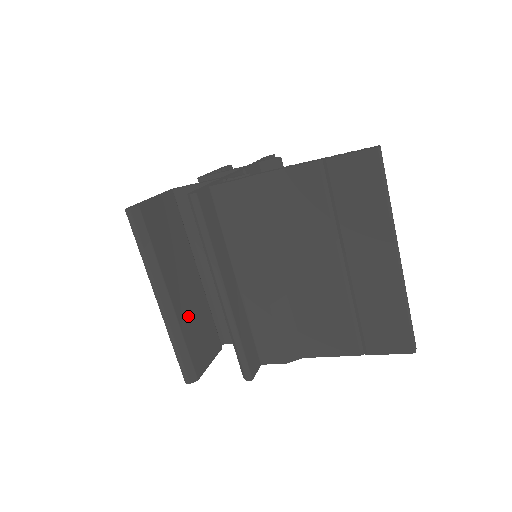
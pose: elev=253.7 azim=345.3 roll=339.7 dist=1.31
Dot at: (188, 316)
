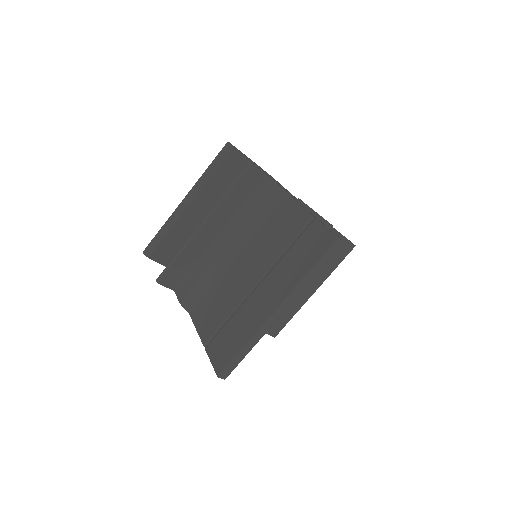
Dot at: (188, 228)
